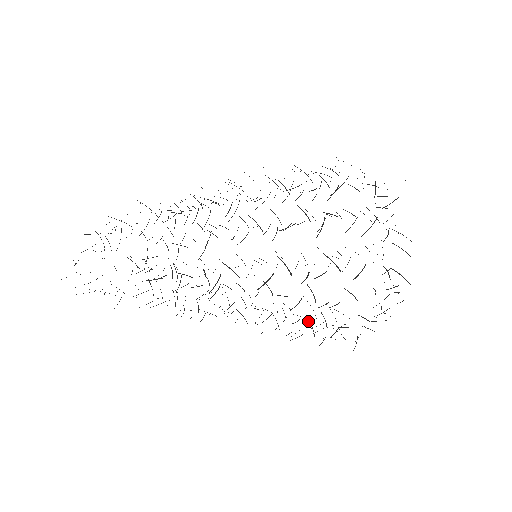
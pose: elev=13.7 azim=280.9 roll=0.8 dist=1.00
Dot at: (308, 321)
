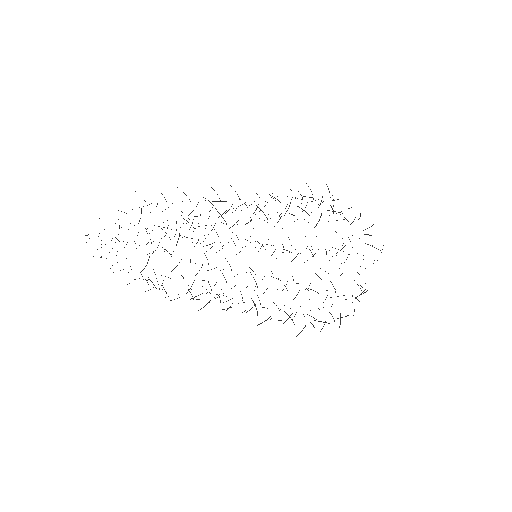
Dot at: occluded
